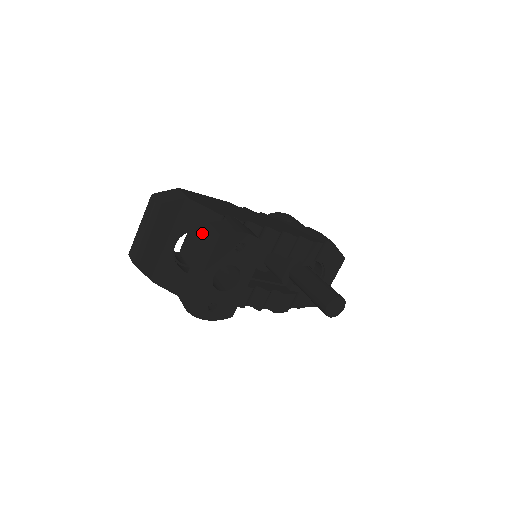
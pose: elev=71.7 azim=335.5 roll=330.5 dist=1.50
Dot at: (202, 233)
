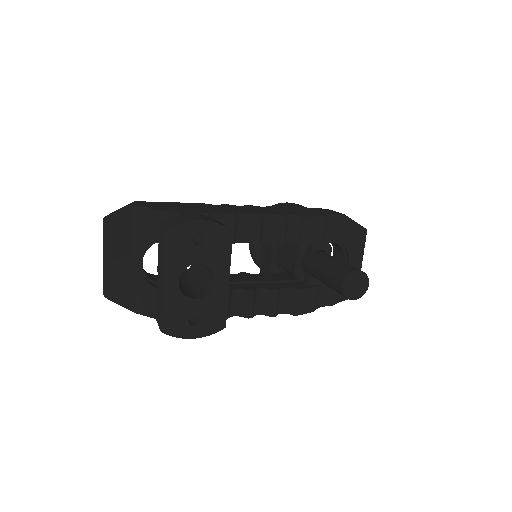
Dot at: occluded
